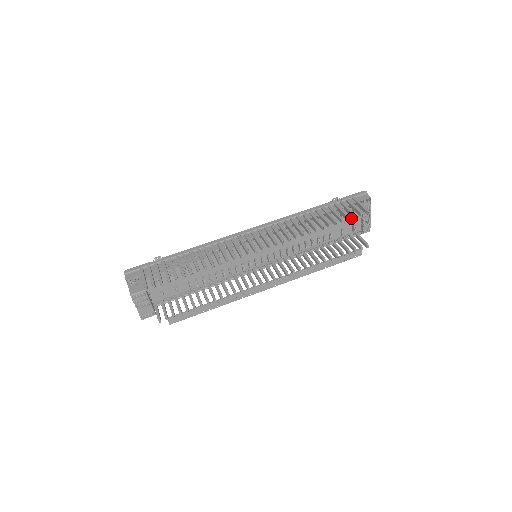
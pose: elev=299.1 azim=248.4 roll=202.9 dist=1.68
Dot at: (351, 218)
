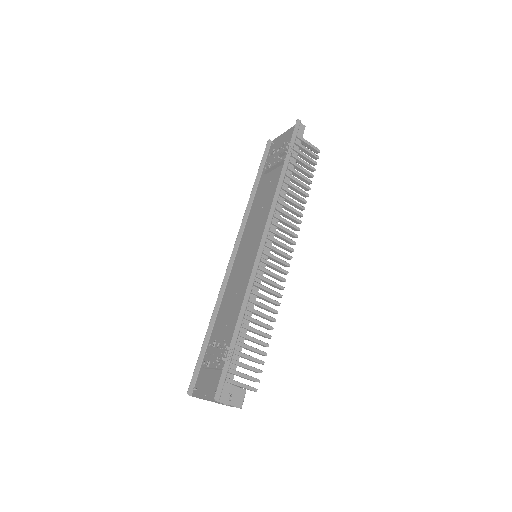
Dot at: occluded
